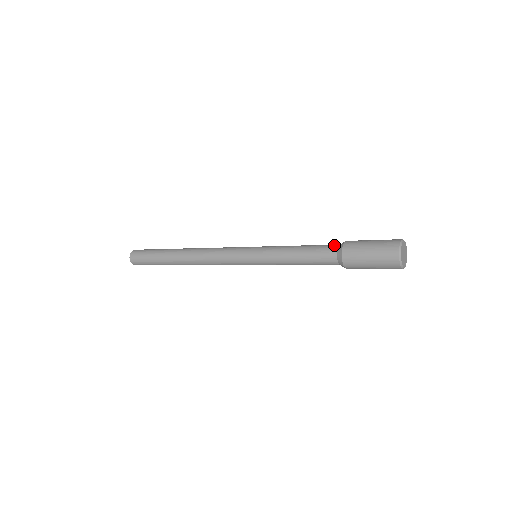
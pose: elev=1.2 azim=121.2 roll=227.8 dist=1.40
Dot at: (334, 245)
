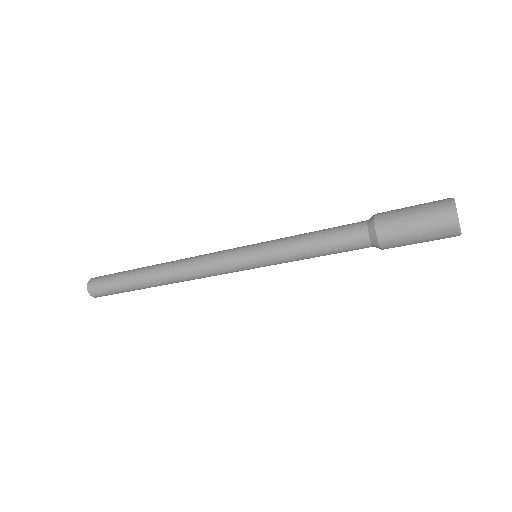
Dot at: (361, 222)
